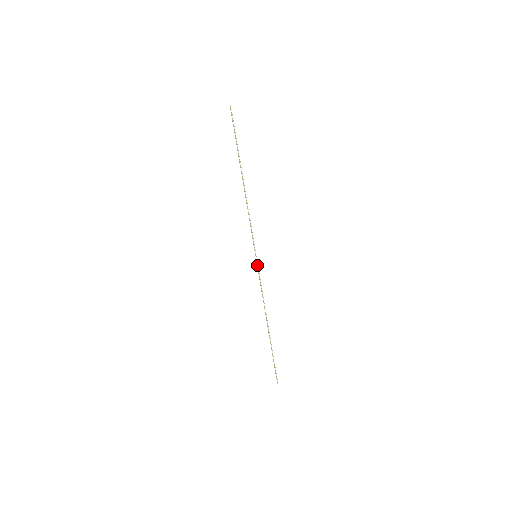
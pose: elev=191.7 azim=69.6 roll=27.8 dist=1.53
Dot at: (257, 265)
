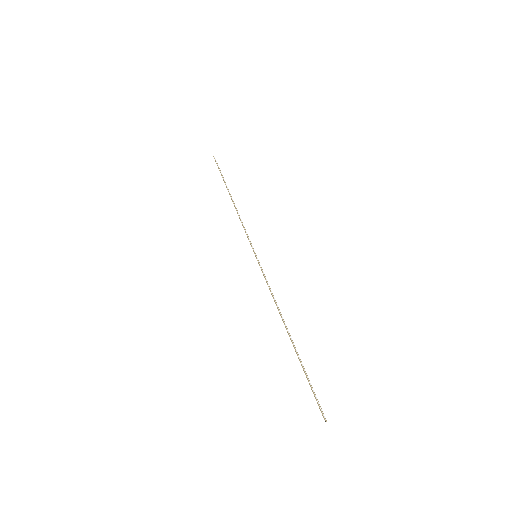
Dot at: (259, 264)
